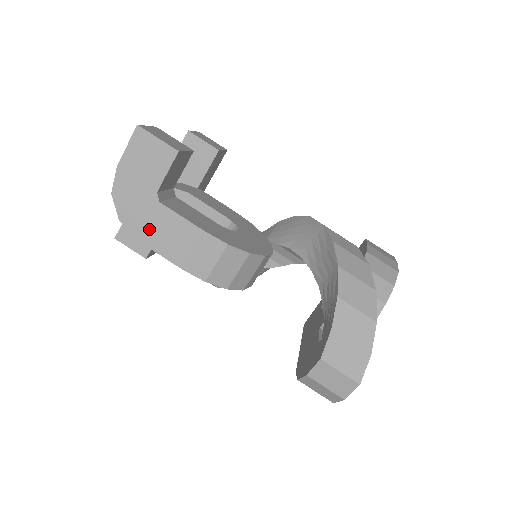
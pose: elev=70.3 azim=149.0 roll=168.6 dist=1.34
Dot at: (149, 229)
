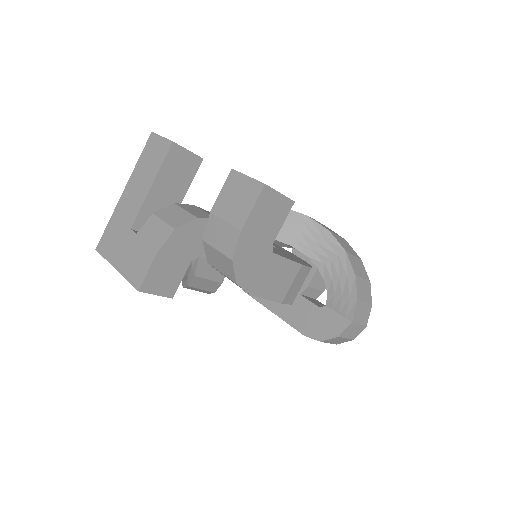
Dot at: (261, 281)
